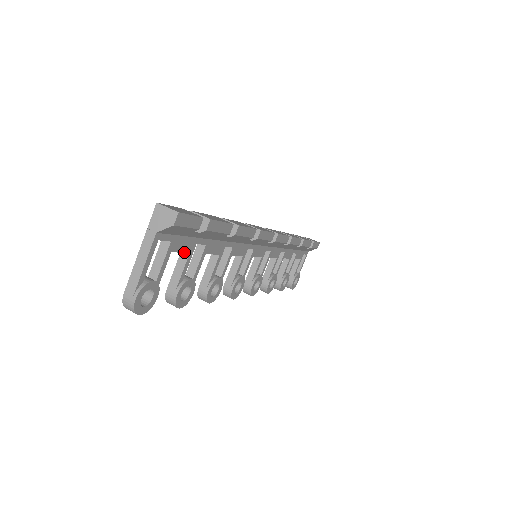
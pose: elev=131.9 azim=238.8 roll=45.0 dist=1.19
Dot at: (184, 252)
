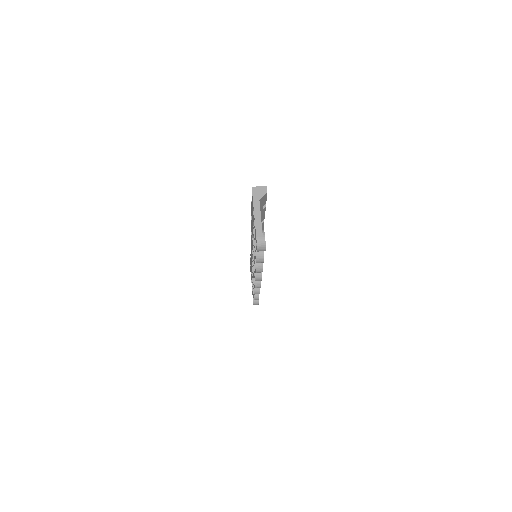
Dot at: occluded
